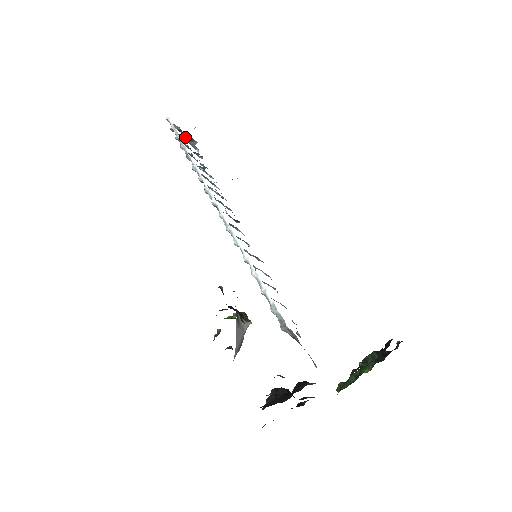
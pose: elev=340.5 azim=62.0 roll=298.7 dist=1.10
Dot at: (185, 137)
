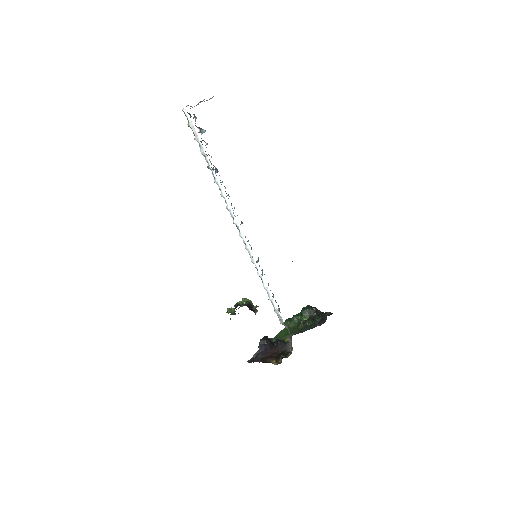
Dot at: occluded
